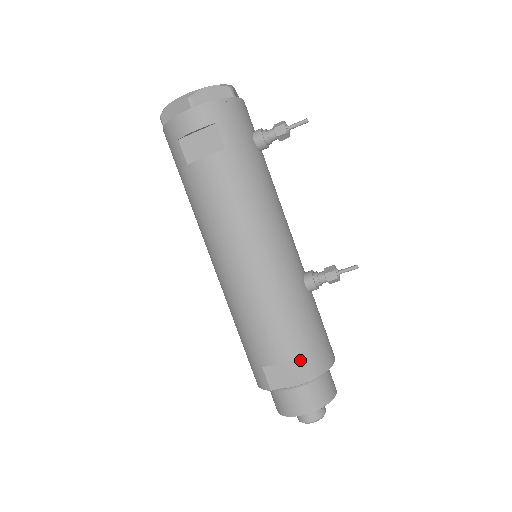
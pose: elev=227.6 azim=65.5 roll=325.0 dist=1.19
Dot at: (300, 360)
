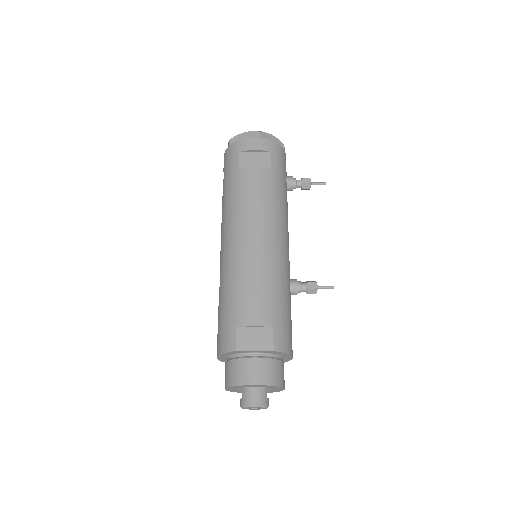
Dot at: (272, 330)
